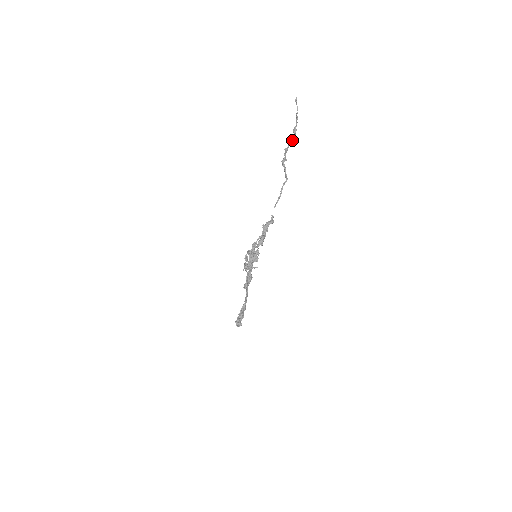
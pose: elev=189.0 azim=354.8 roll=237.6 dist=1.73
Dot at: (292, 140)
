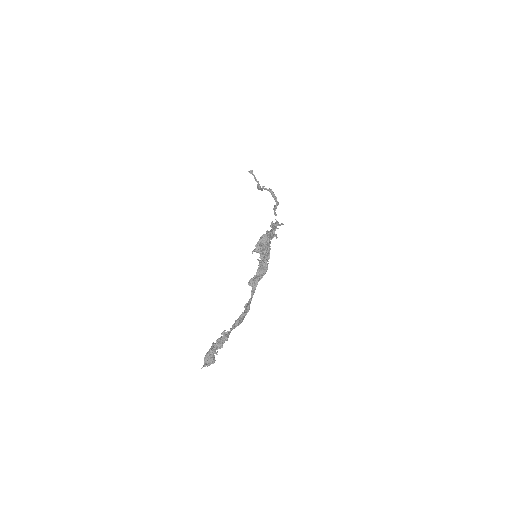
Dot at: occluded
